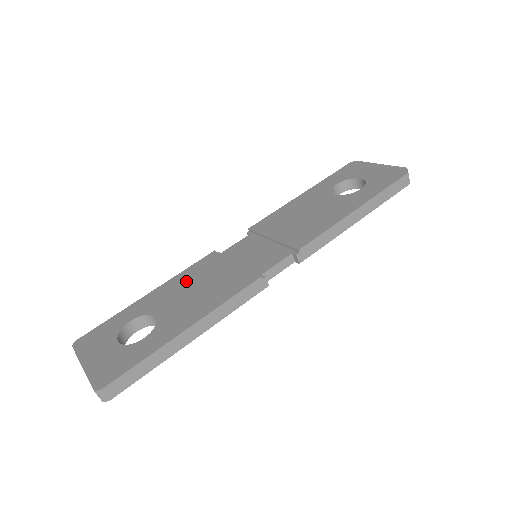
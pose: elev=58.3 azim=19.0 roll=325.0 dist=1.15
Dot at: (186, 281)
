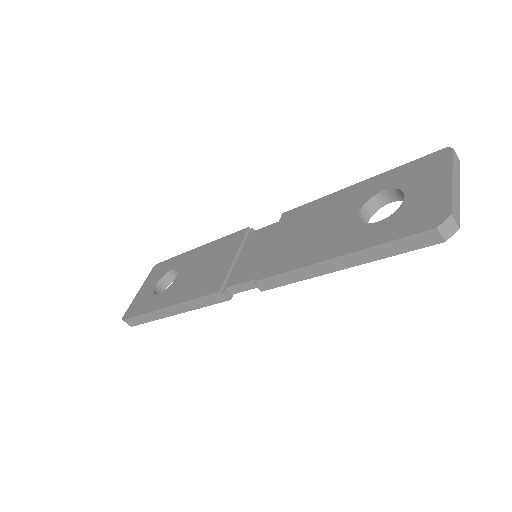
Dot at: (211, 253)
